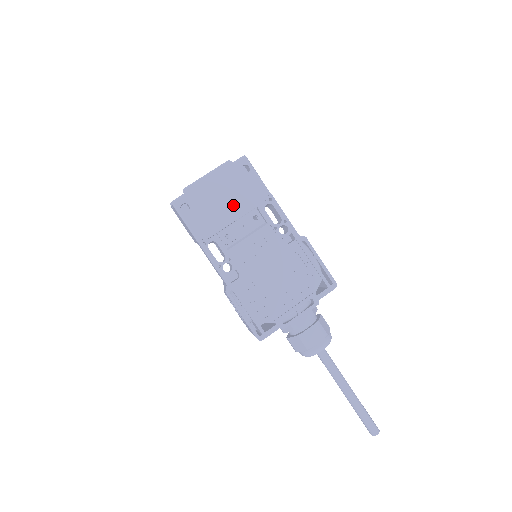
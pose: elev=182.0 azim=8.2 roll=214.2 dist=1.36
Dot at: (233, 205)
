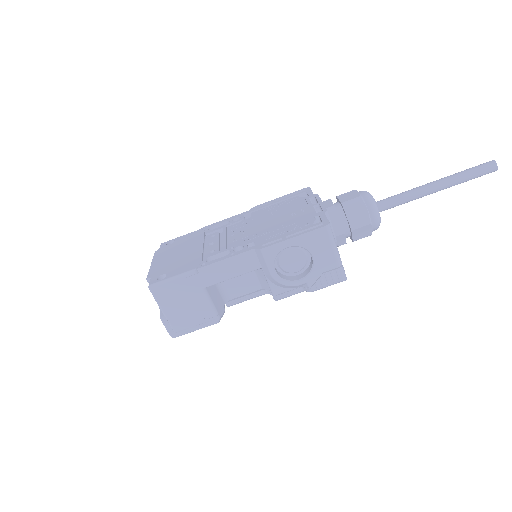
Dot at: (189, 248)
